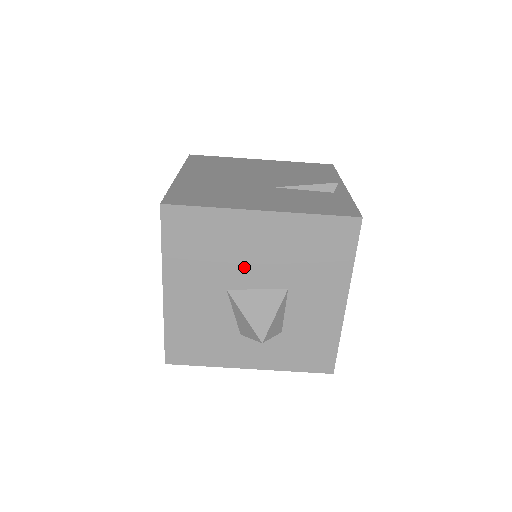
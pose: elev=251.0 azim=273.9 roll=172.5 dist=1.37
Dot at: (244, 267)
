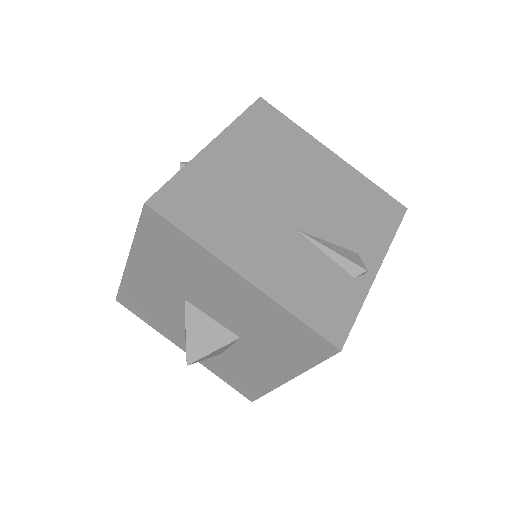
Dot at: (207, 298)
